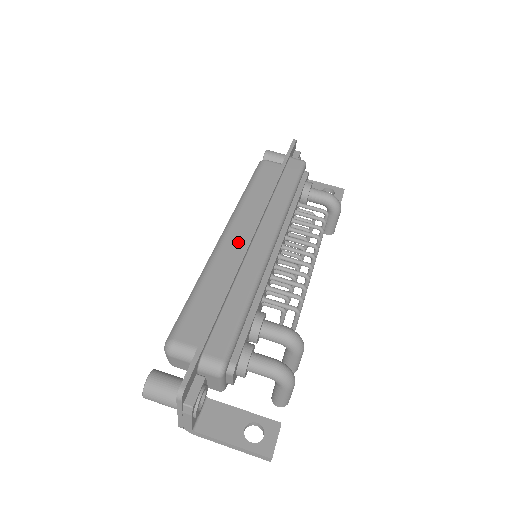
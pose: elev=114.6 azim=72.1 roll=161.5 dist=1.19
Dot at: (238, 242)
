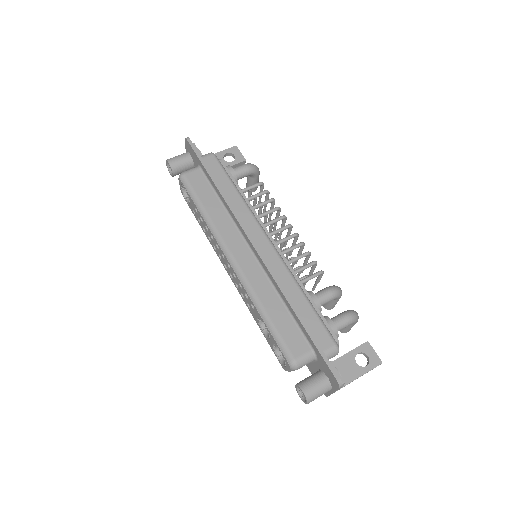
Dot at: (248, 260)
